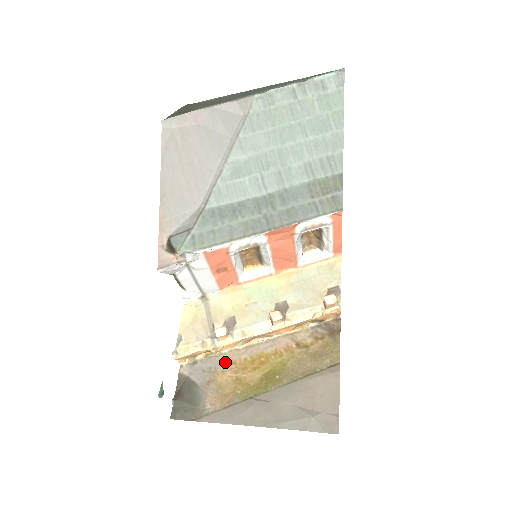
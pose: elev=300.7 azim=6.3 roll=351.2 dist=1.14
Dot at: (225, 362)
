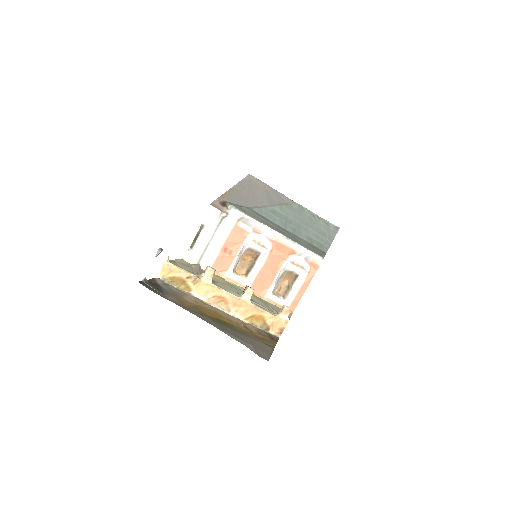
Dot at: (190, 298)
